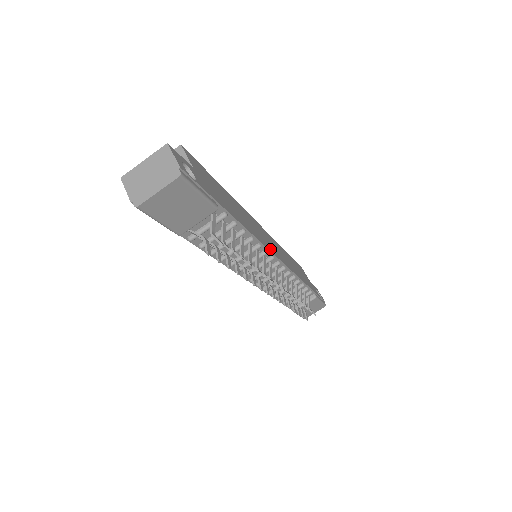
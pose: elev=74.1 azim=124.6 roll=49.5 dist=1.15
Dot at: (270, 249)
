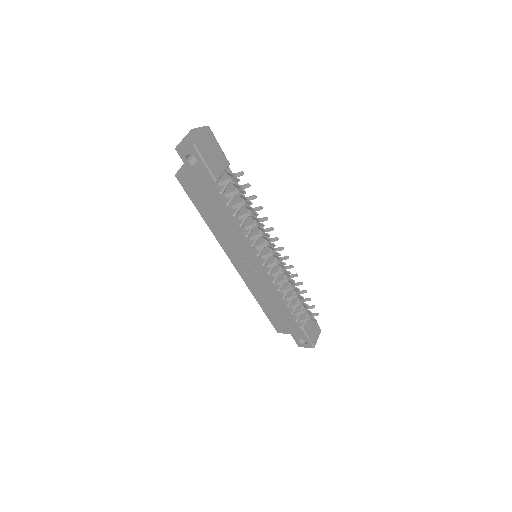
Dot at: occluded
